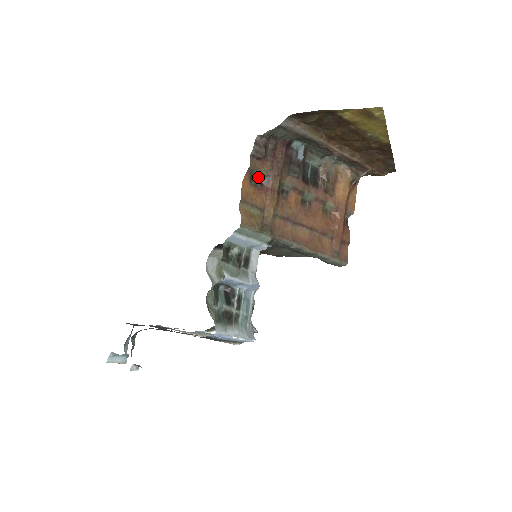
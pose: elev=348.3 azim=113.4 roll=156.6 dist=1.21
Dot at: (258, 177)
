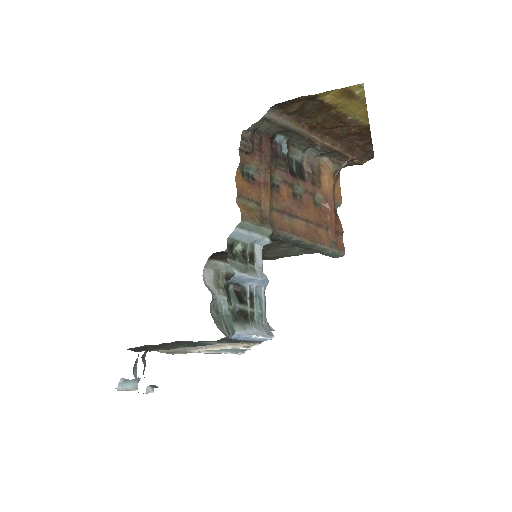
Dot at: (249, 172)
